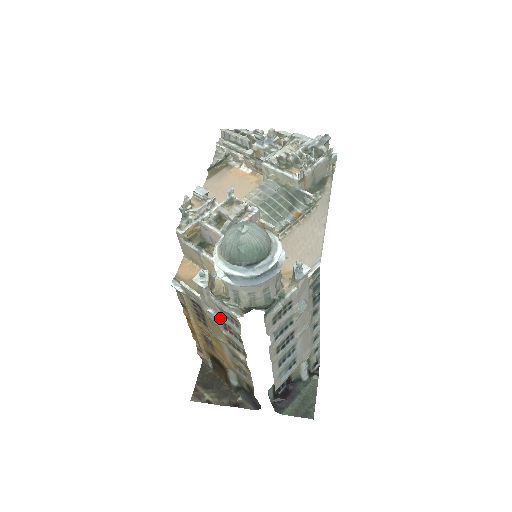
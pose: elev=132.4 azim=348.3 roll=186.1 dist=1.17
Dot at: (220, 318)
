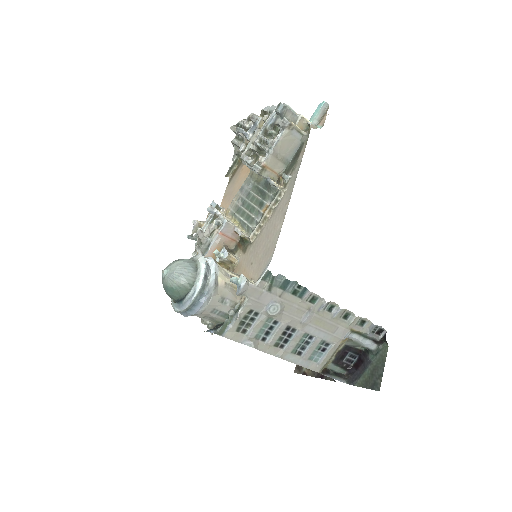
Dot at: occluded
